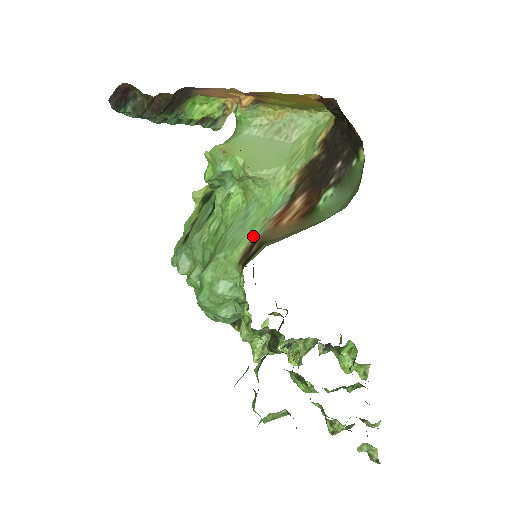
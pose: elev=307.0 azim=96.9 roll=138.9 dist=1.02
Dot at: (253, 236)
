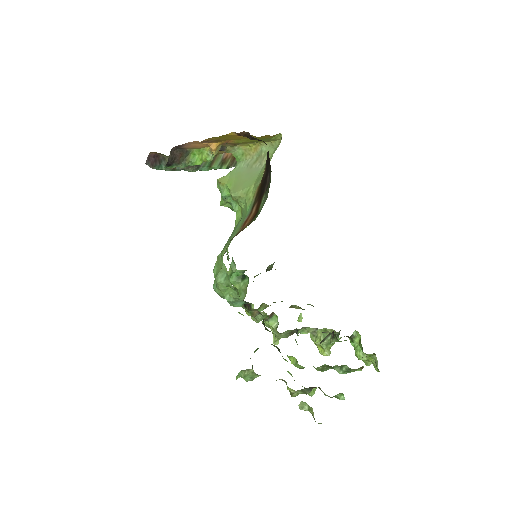
Dot at: occluded
